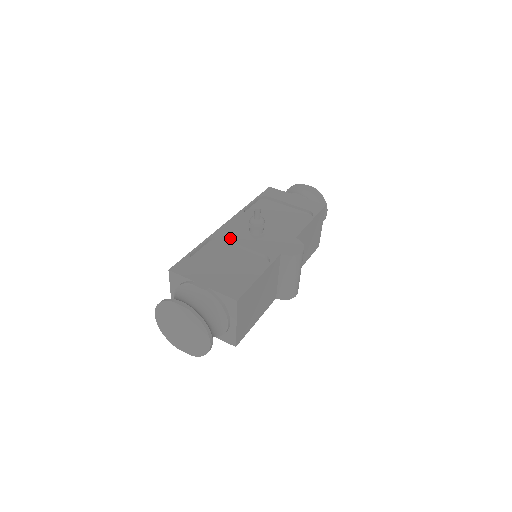
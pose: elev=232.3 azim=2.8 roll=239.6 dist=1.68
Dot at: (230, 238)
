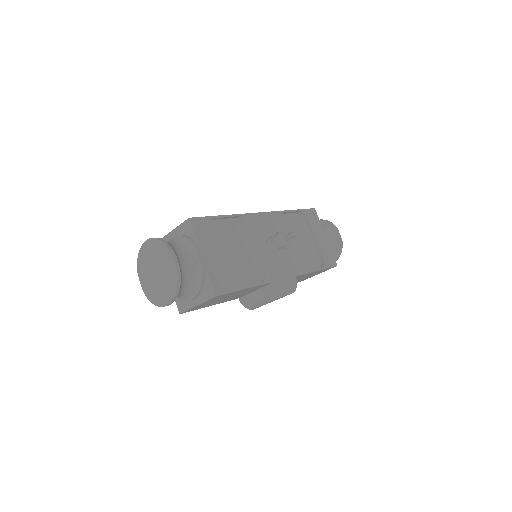
Dot at: (253, 231)
